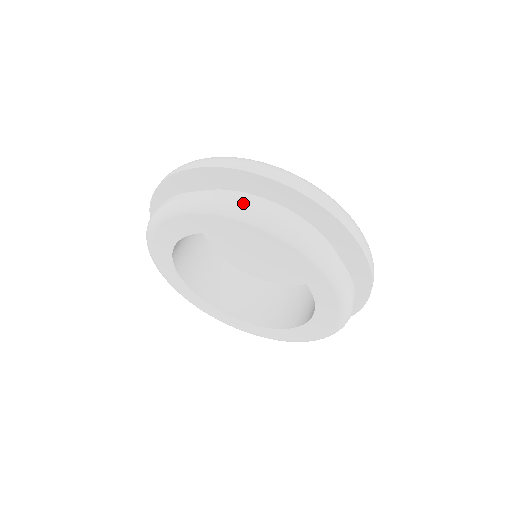
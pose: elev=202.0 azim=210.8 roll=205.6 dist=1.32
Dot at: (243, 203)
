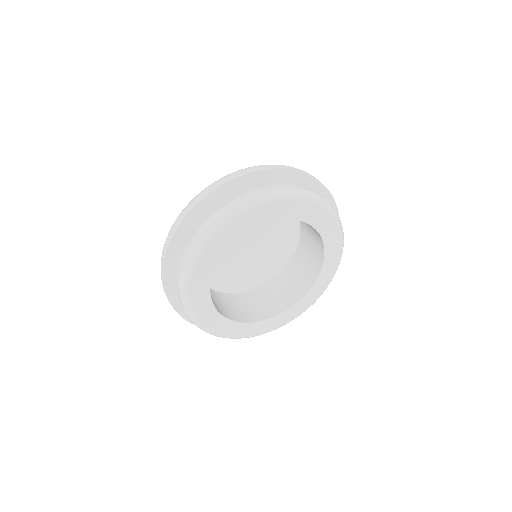
Dot at: (230, 206)
